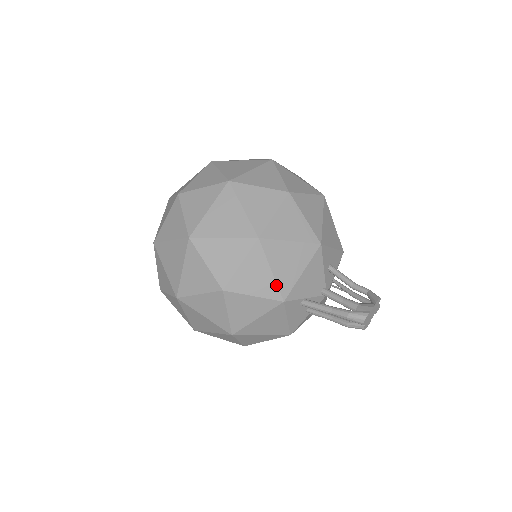
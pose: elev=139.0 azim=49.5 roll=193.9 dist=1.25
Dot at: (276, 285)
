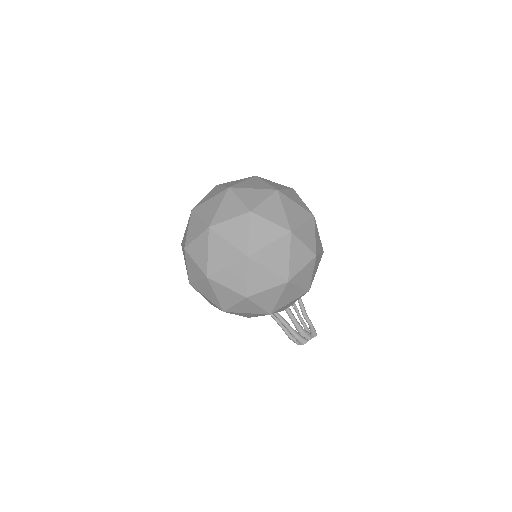
Dot at: (275, 306)
